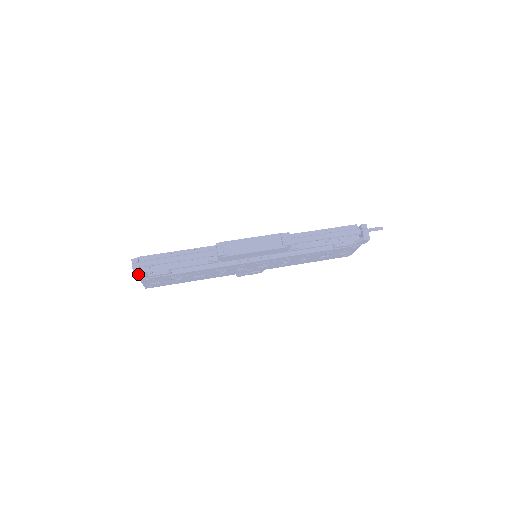
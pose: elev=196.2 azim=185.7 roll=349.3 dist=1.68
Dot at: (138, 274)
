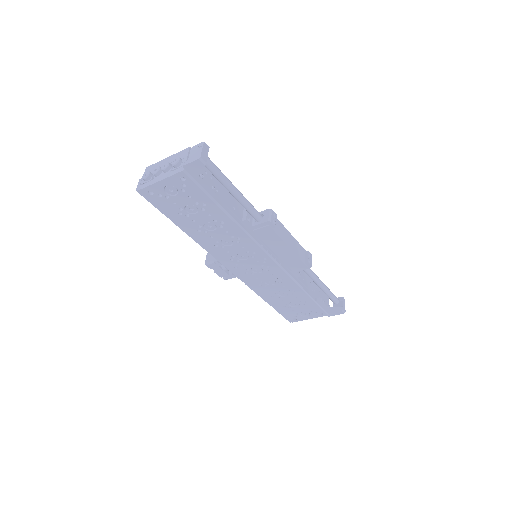
Dot at: (204, 162)
